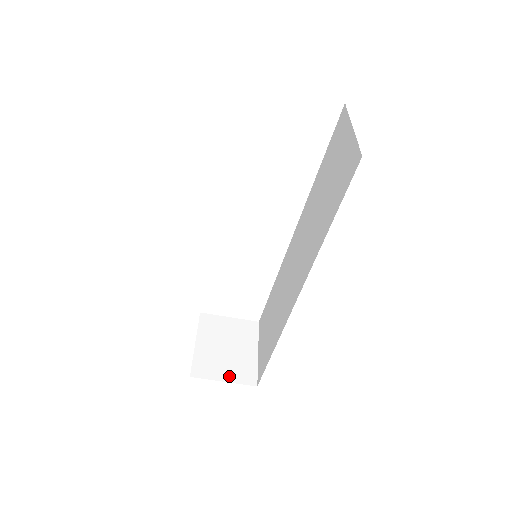
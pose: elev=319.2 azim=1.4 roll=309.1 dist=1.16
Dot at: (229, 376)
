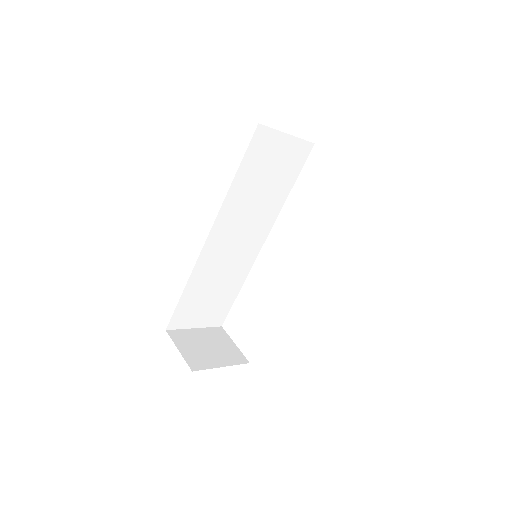
Dot at: (186, 352)
